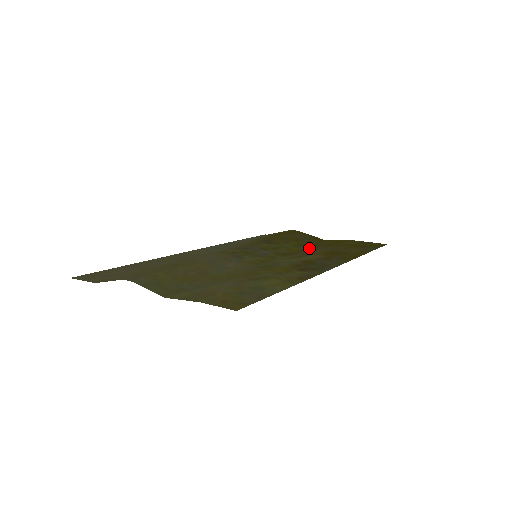
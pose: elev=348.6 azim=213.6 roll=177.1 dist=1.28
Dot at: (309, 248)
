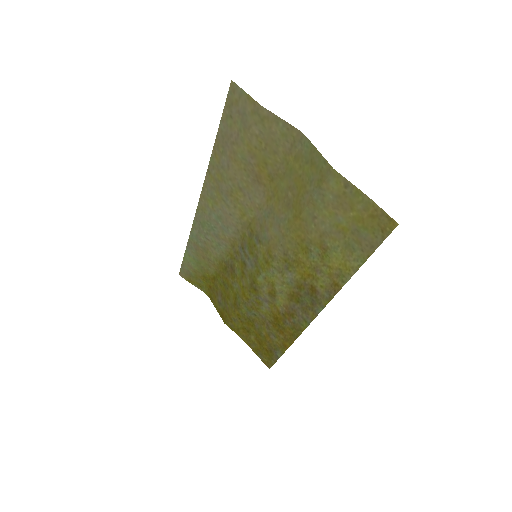
Dot at: (247, 305)
